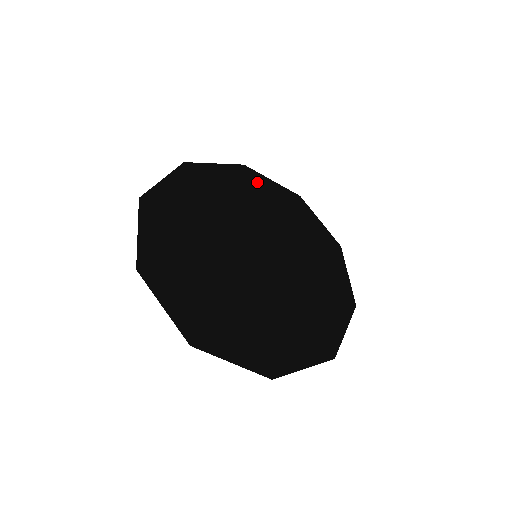
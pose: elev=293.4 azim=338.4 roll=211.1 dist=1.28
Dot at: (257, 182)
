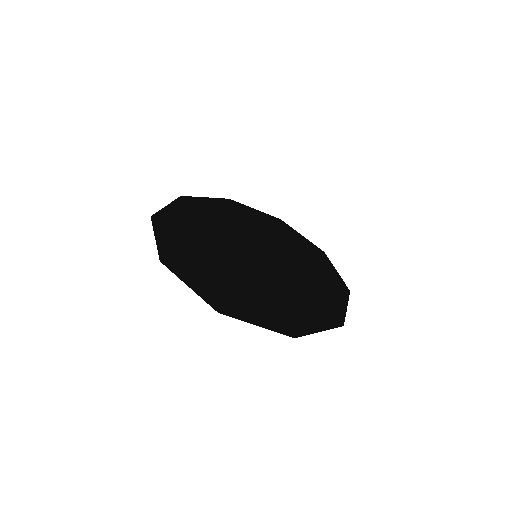
Dot at: (201, 204)
